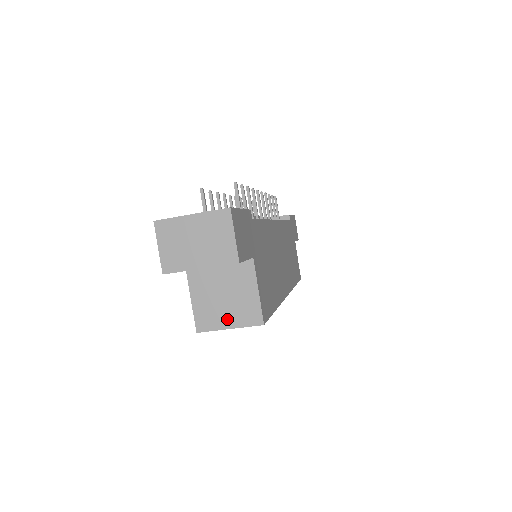
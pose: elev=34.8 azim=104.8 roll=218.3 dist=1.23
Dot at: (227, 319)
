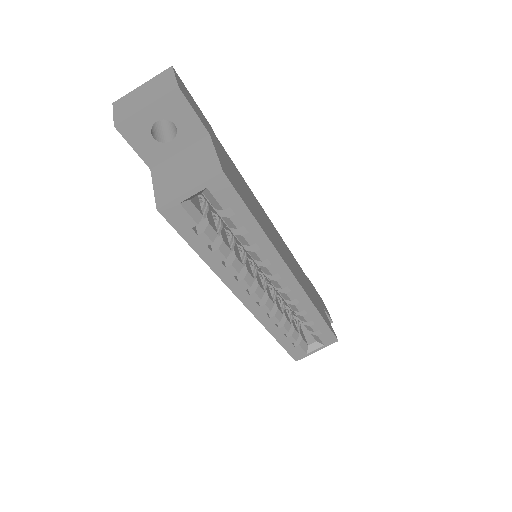
Dot at: (187, 185)
